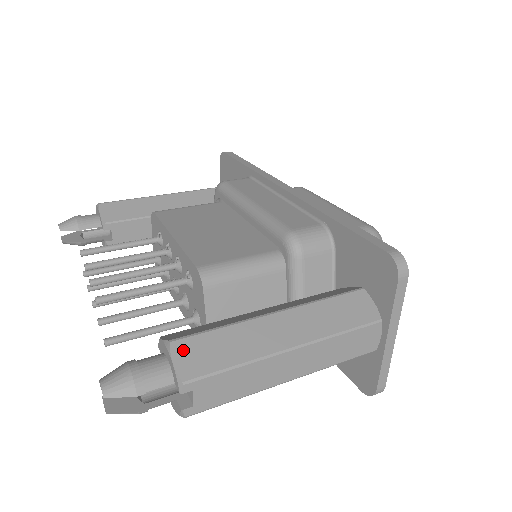
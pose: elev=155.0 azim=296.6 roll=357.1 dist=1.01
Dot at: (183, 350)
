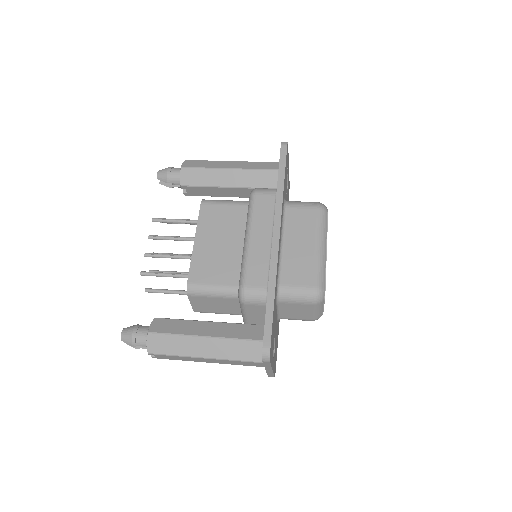
Dot at: (153, 339)
